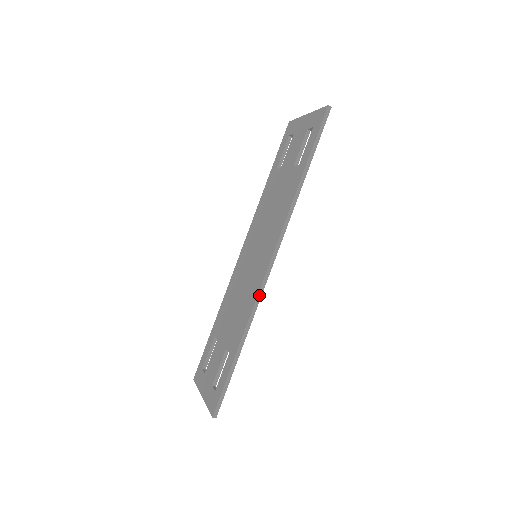
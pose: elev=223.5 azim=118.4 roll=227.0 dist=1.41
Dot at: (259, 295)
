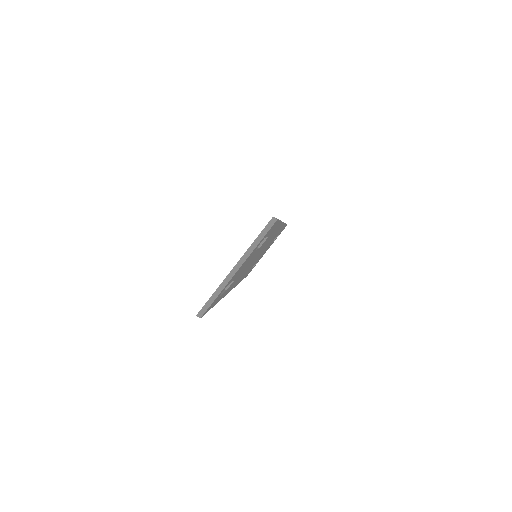
Dot at: occluded
